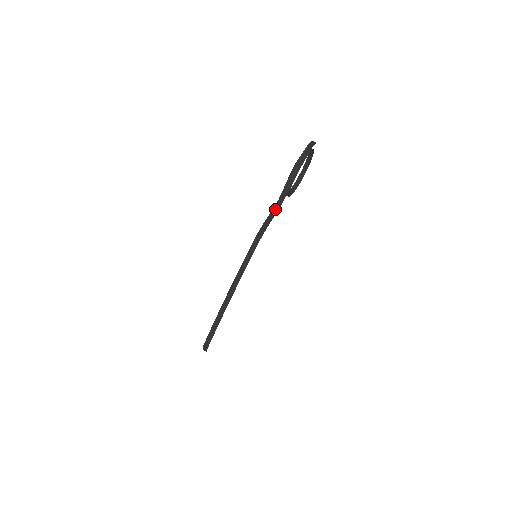
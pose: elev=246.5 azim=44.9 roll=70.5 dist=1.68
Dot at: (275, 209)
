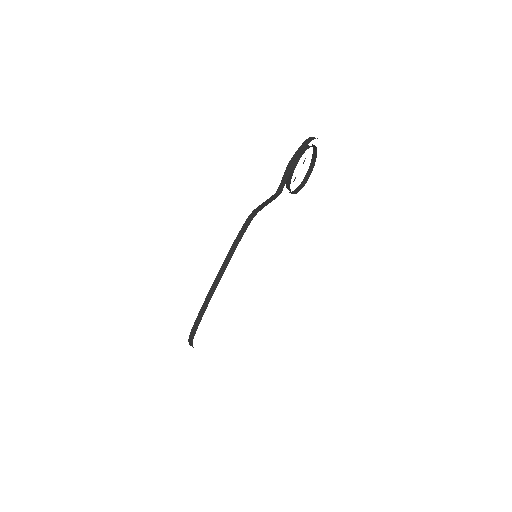
Dot at: (273, 197)
